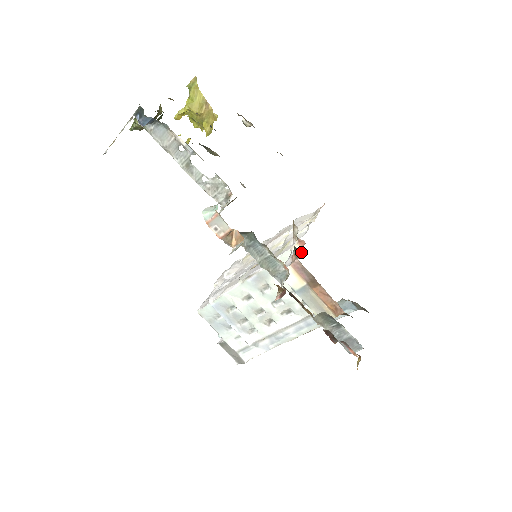
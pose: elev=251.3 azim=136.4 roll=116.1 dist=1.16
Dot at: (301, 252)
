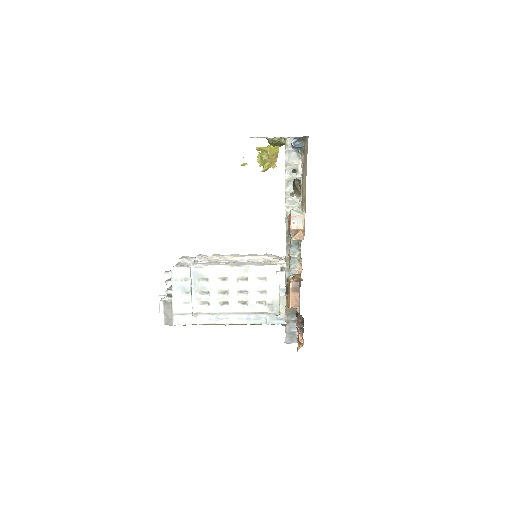
Dot at: occluded
